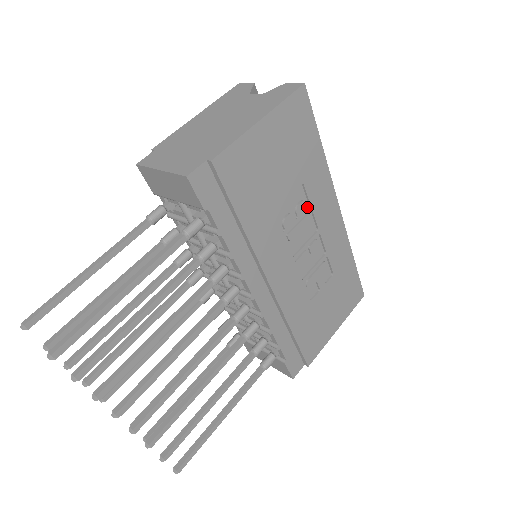
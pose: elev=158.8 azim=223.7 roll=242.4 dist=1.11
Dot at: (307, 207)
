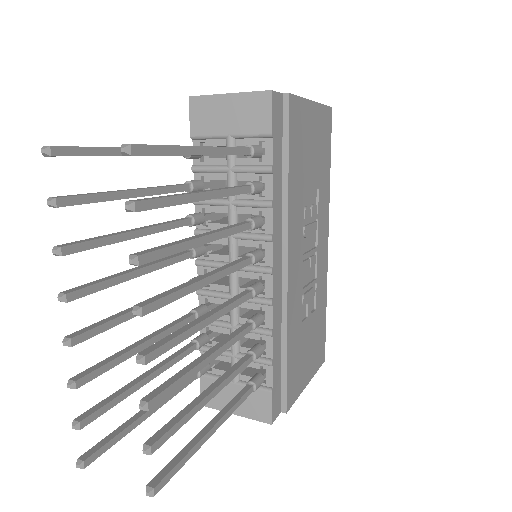
Dot at: (316, 214)
